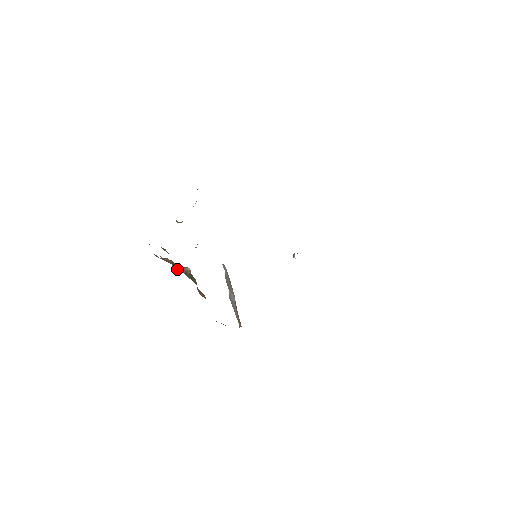
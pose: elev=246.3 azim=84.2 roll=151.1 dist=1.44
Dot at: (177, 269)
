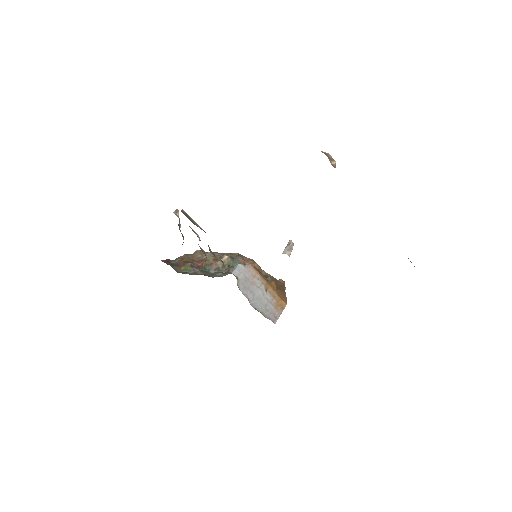
Dot at: (212, 269)
